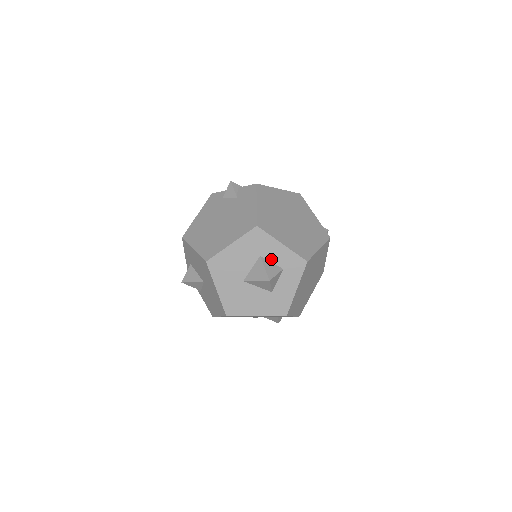
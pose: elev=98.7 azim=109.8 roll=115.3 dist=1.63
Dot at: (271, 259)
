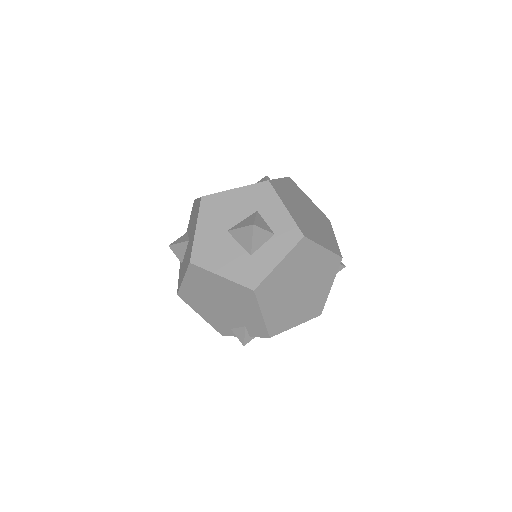
Dot at: (267, 219)
